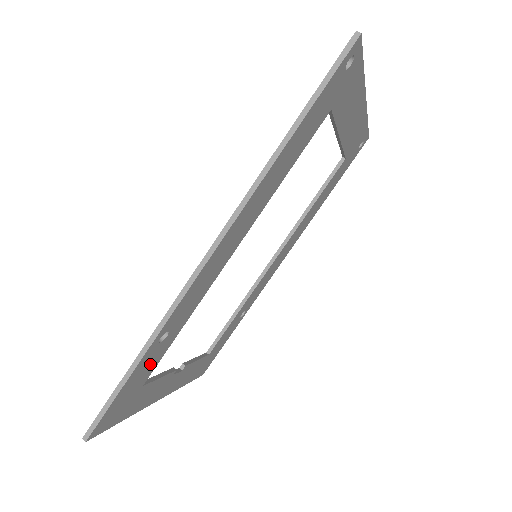
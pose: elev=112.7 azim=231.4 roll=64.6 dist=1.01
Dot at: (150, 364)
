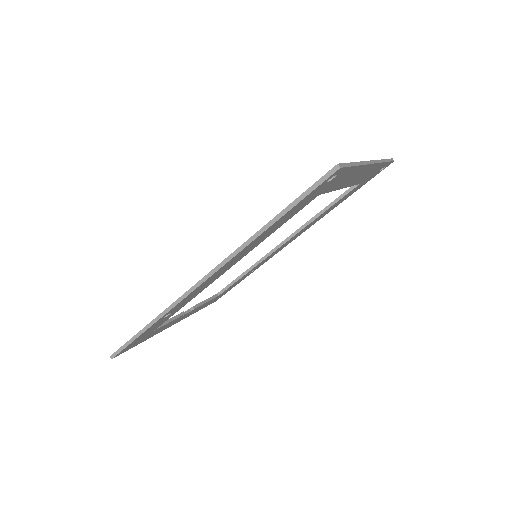
Dot at: (158, 325)
